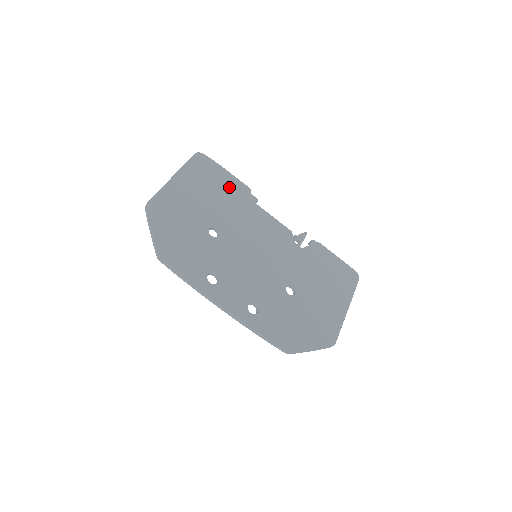
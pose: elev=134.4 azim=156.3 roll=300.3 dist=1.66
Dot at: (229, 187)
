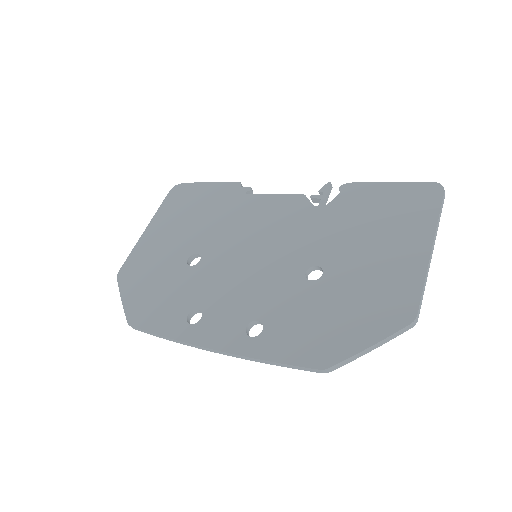
Dot at: (211, 198)
